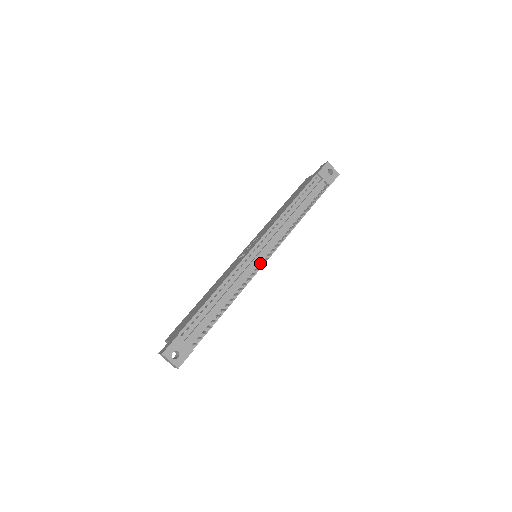
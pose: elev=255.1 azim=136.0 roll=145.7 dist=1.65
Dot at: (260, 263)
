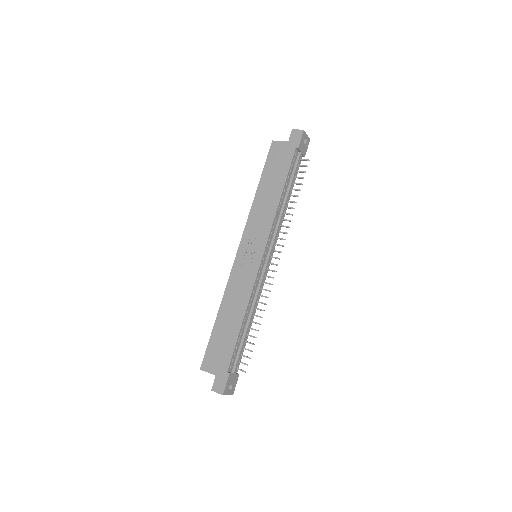
Dot at: (267, 267)
